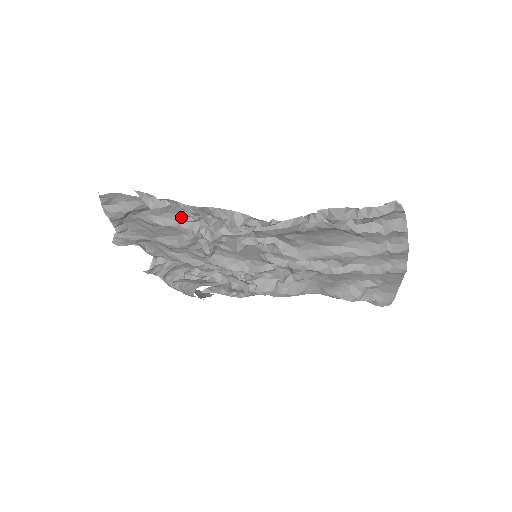
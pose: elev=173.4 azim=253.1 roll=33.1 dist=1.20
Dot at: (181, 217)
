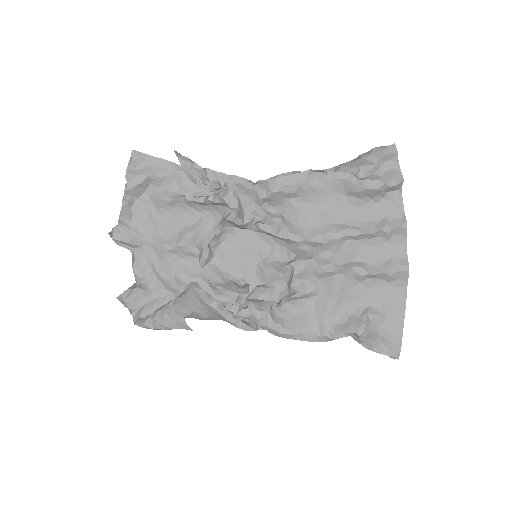
Dot at: (199, 181)
